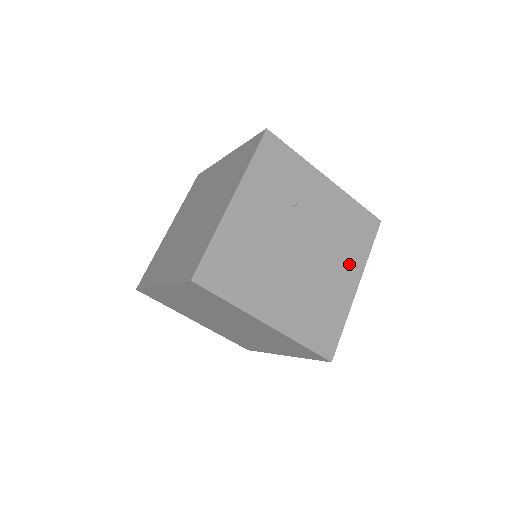
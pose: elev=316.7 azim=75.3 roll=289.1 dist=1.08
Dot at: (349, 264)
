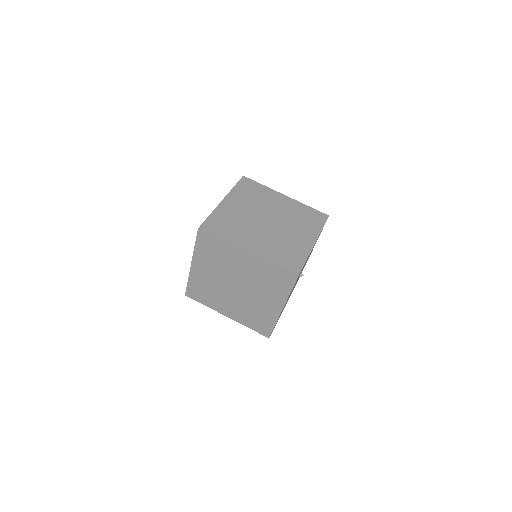
Dot at: occluded
